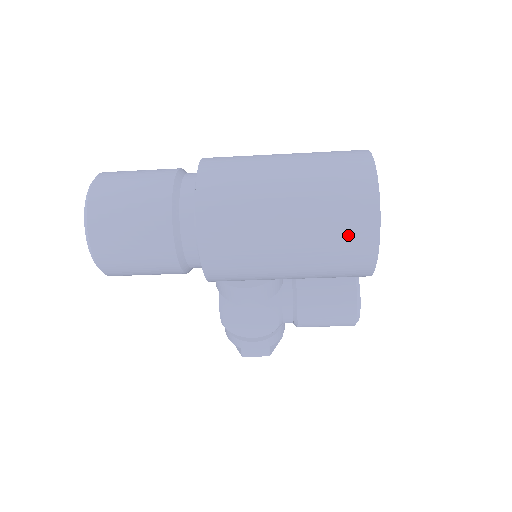
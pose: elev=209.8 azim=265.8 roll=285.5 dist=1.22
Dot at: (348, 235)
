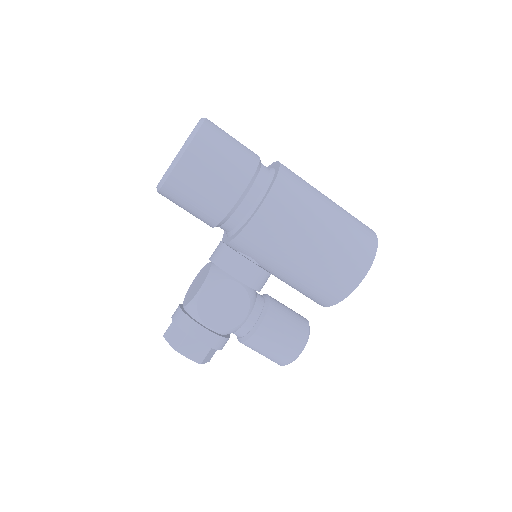
Dot at: (358, 247)
